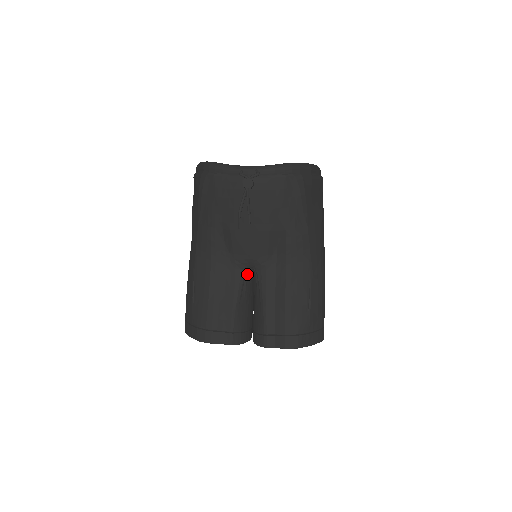
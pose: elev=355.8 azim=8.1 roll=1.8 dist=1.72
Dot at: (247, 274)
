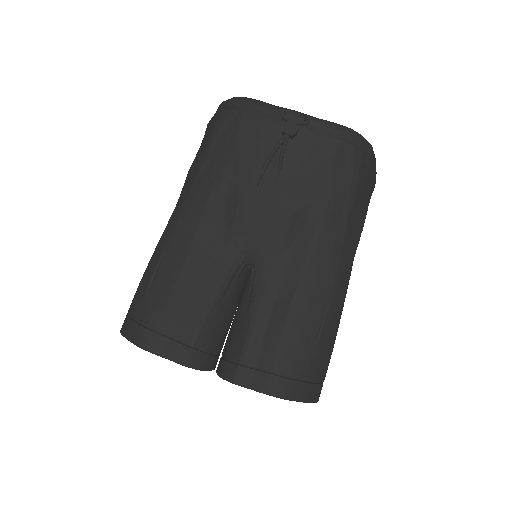
Dot at: (240, 270)
